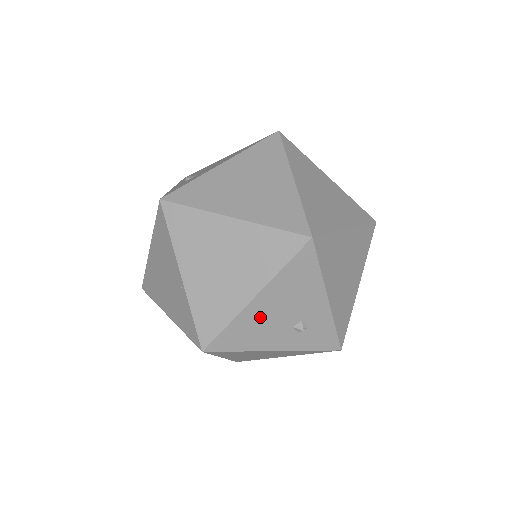
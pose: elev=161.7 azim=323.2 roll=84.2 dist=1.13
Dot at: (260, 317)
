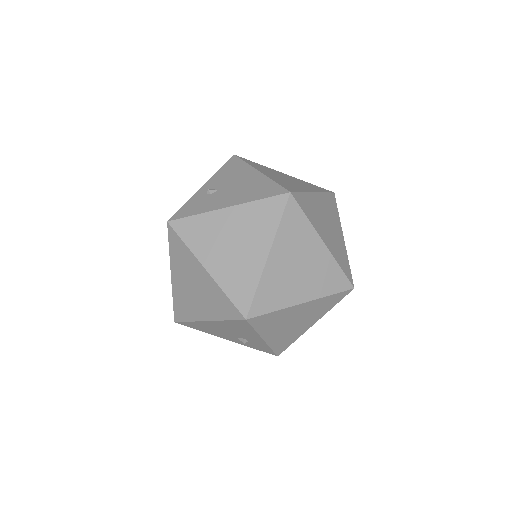
Dot at: (212, 327)
